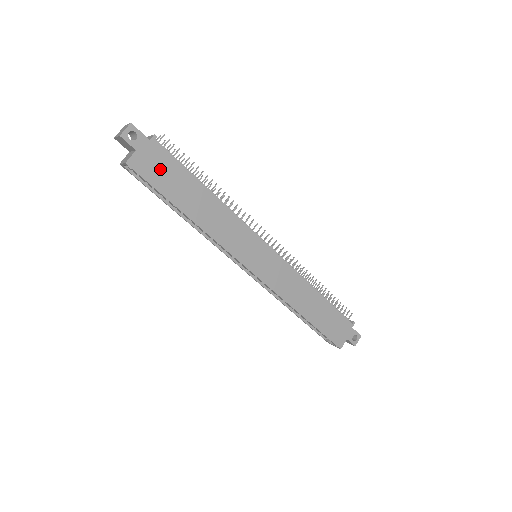
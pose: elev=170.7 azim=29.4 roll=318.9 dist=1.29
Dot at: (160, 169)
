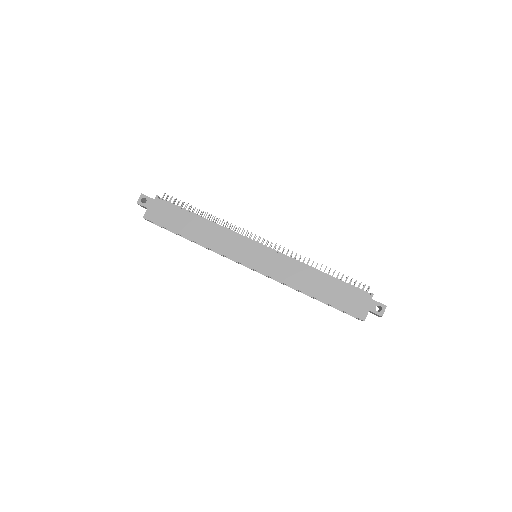
Dot at: (165, 215)
